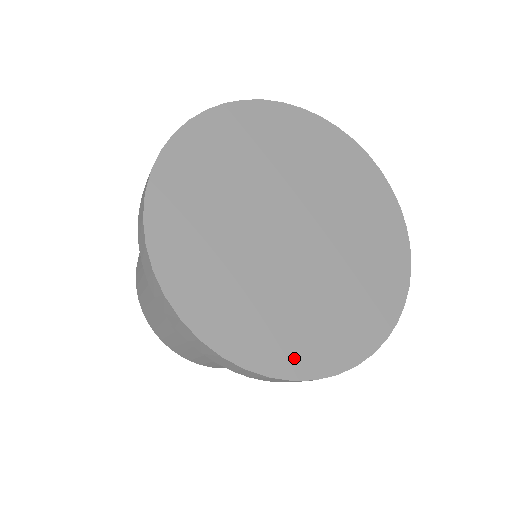
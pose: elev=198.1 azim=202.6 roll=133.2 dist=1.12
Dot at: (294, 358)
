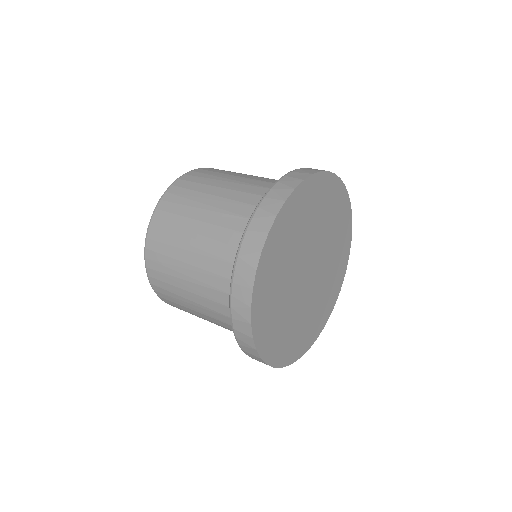
Dot at: (279, 354)
